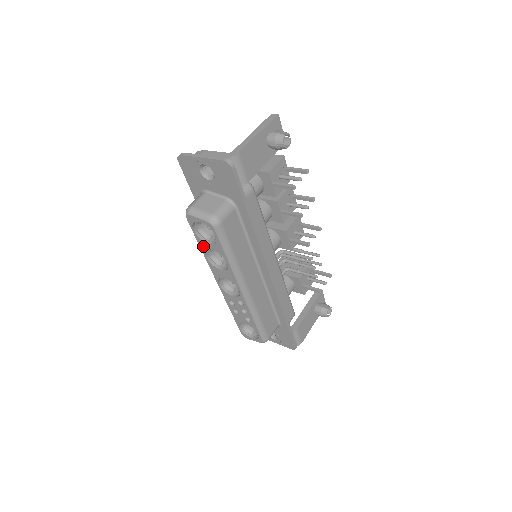
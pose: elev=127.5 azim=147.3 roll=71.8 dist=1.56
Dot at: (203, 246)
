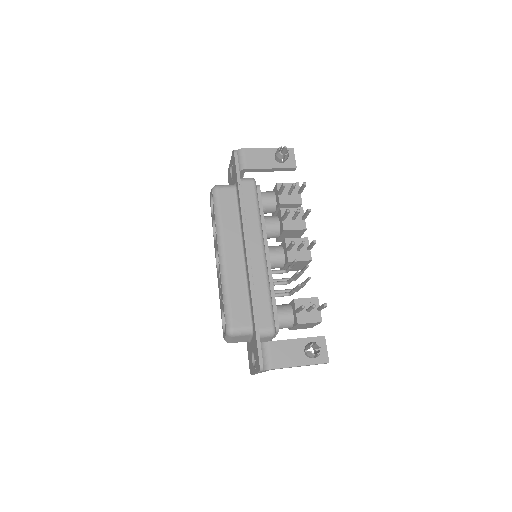
Dot at: (213, 222)
